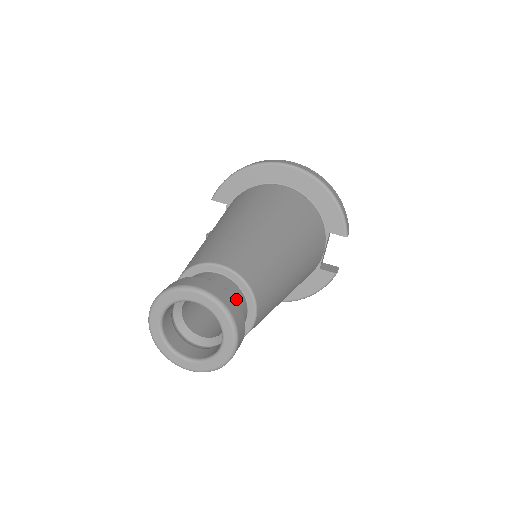
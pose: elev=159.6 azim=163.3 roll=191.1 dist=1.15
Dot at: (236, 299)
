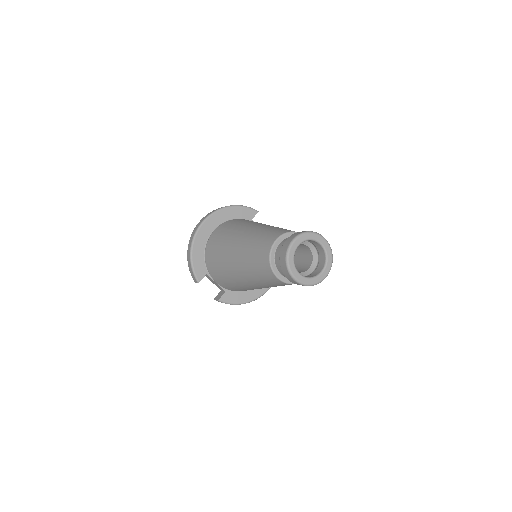
Dot at: occluded
